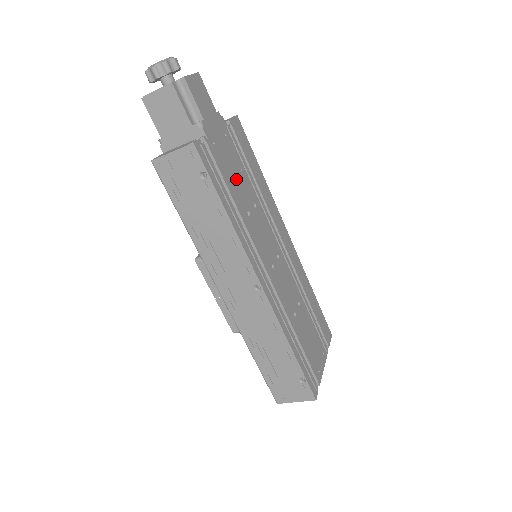
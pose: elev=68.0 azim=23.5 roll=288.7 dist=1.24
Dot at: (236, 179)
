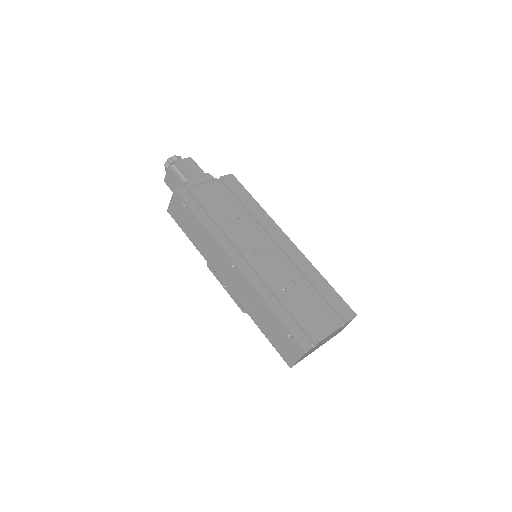
Dot at: (219, 205)
